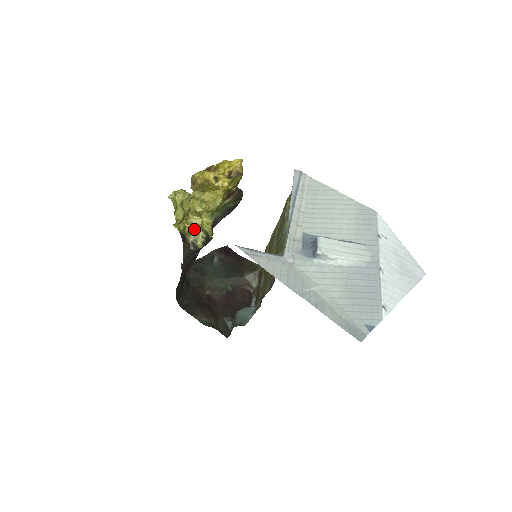
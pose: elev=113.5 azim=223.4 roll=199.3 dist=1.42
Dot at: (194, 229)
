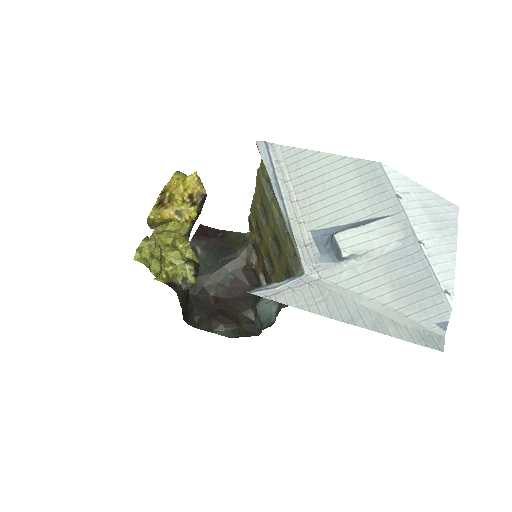
Dot at: (177, 267)
